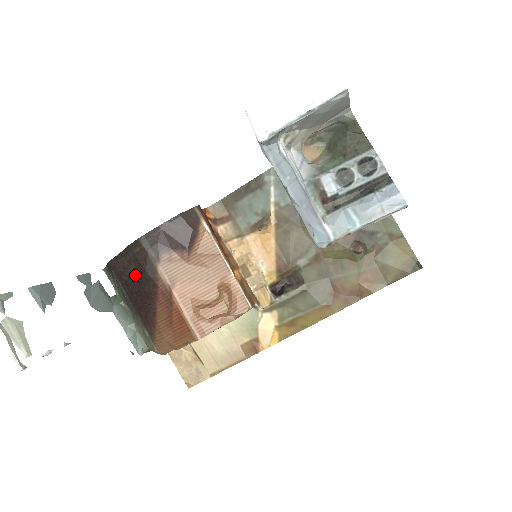
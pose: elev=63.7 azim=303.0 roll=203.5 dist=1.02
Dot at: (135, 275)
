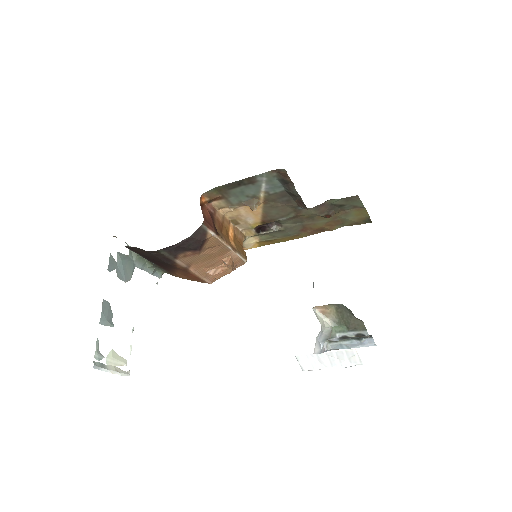
Dot at: (153, 257)
